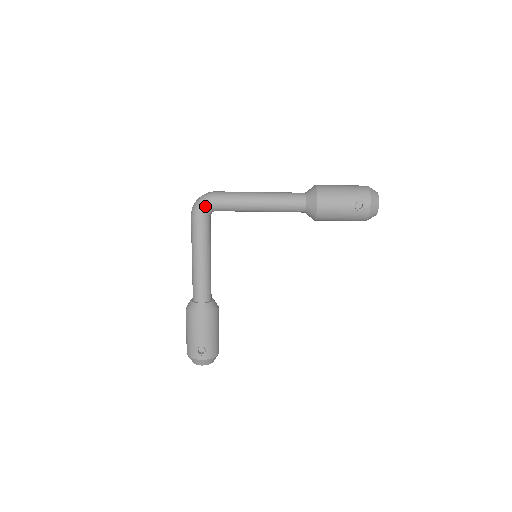
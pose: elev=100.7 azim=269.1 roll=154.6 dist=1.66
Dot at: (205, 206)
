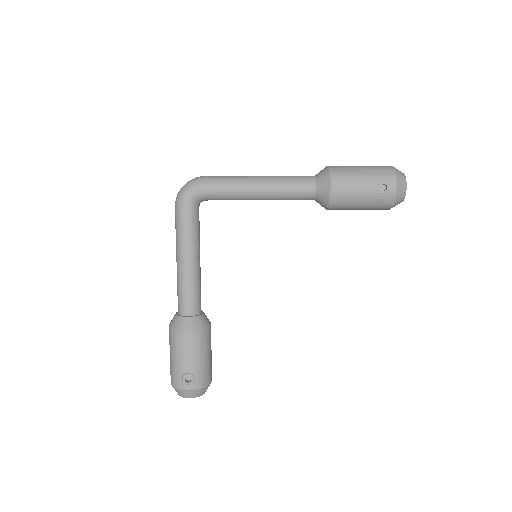
Dot at: (192, 193)
